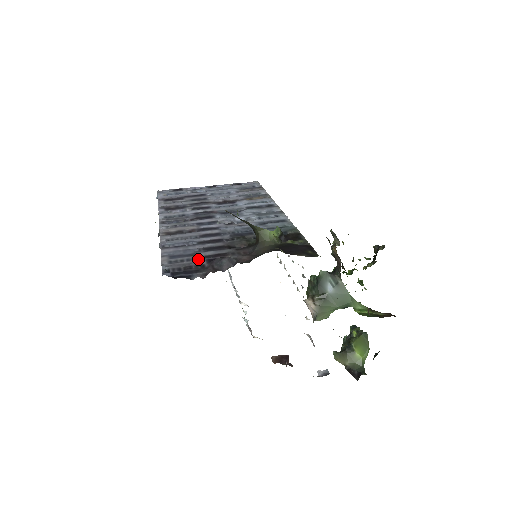
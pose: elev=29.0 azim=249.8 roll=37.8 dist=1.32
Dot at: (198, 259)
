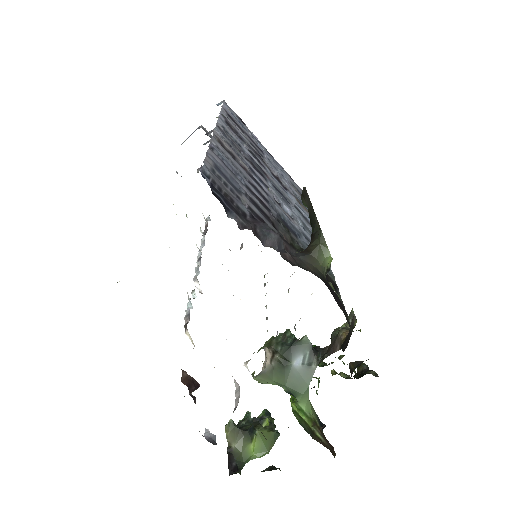
Dot at: (242, 201)
